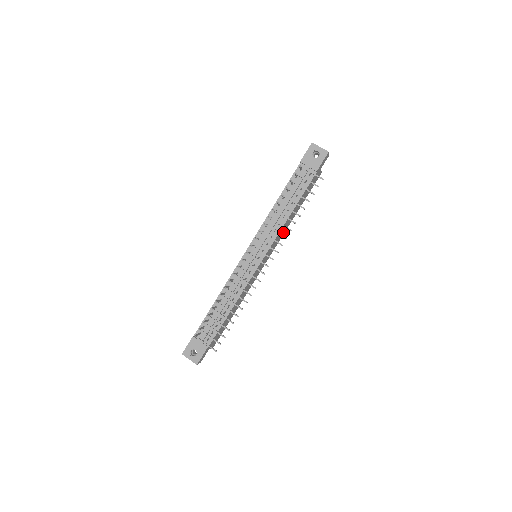
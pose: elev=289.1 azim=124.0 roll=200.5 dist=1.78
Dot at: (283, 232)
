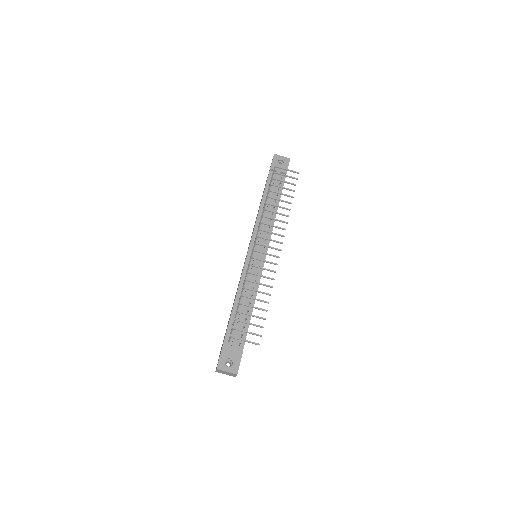
Dot at: occluded
